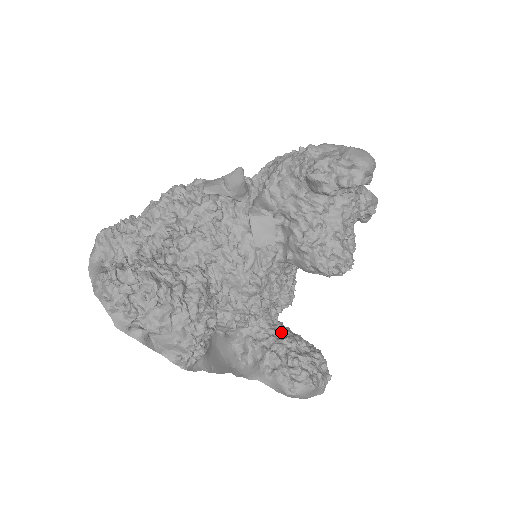
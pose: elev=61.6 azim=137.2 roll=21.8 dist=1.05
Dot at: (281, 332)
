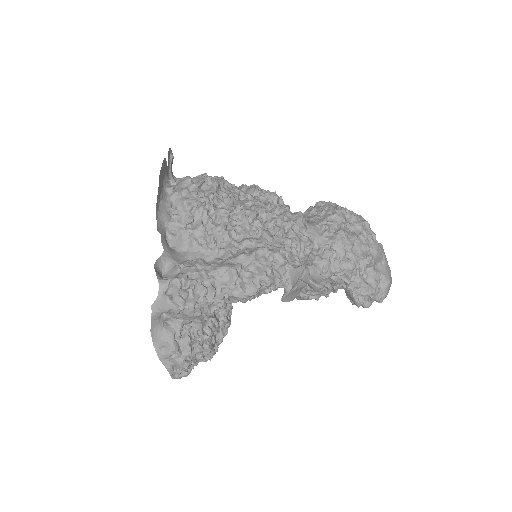
Dot at: occluded
